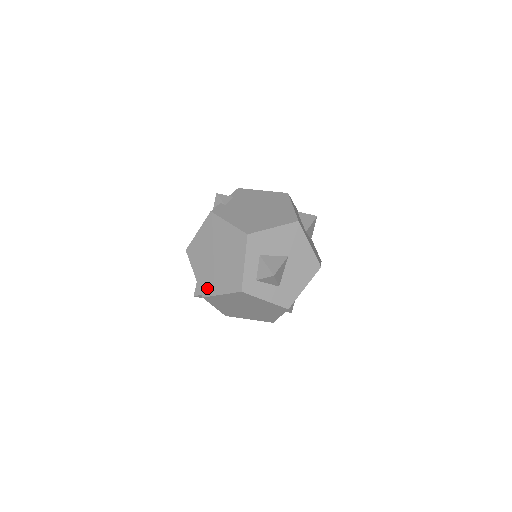
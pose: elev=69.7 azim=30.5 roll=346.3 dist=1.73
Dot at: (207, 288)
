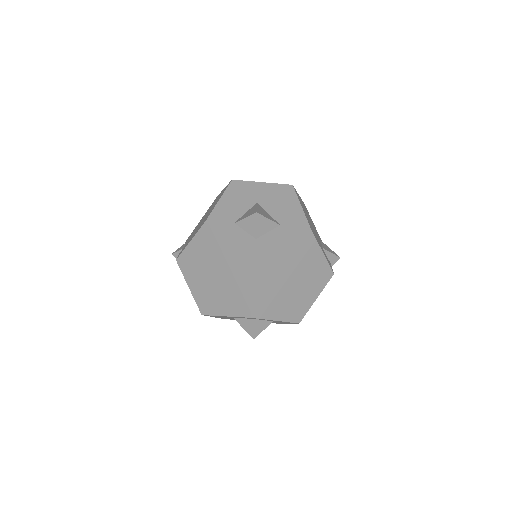
Dot at: (242, 305)
